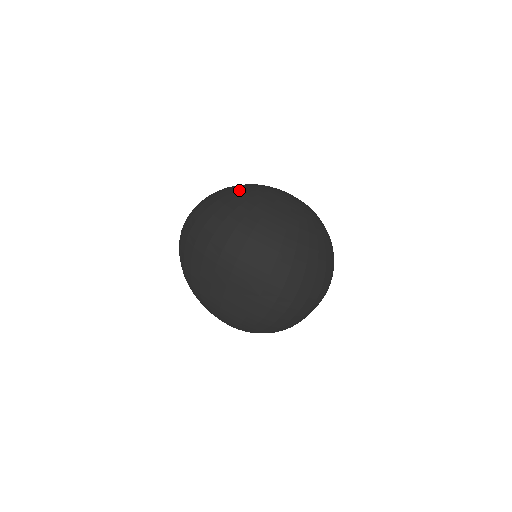
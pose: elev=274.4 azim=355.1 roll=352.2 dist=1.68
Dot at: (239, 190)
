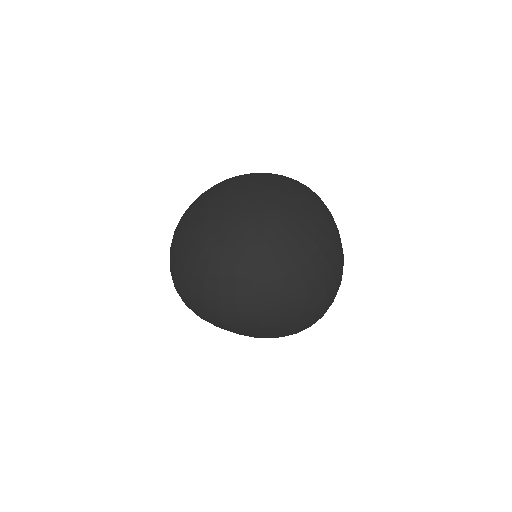
Dot at: (194, 244)
